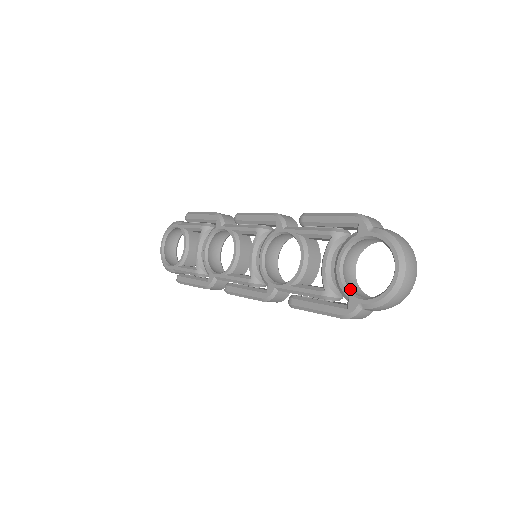
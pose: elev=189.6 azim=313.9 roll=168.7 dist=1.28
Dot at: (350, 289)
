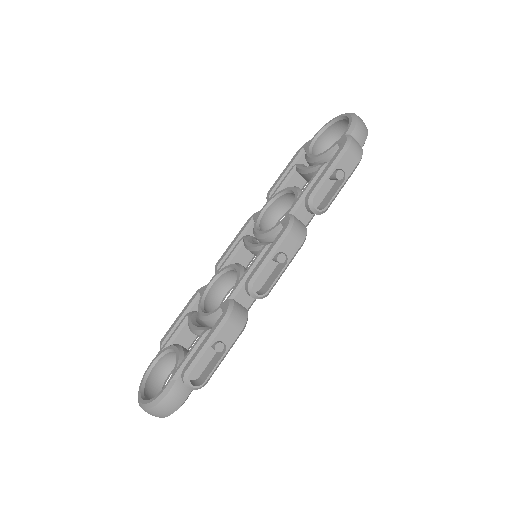
Dot at: occluded
